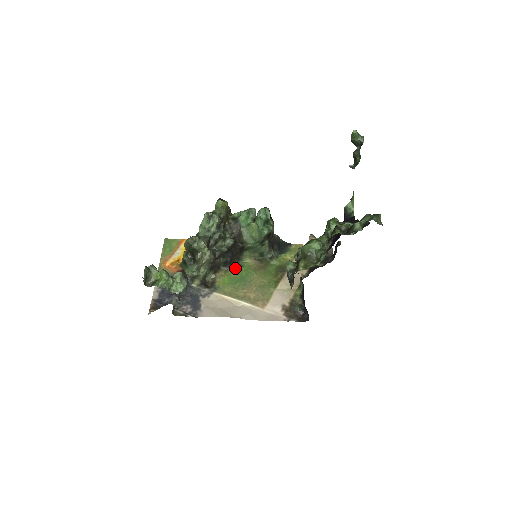
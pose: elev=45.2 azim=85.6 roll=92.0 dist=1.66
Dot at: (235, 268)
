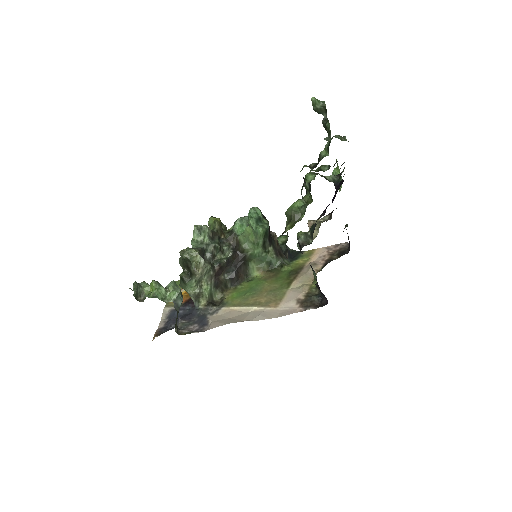
Dot at: (244, 283)
